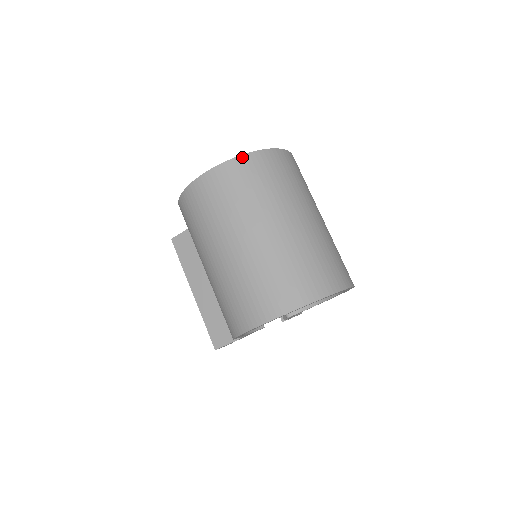
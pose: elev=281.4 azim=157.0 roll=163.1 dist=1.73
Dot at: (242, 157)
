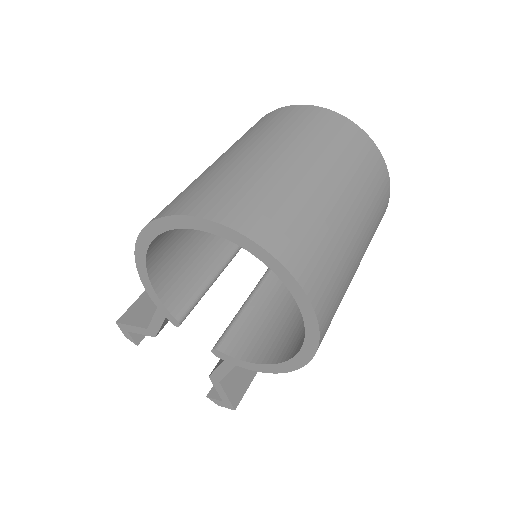
Dot at: (339, 115)
